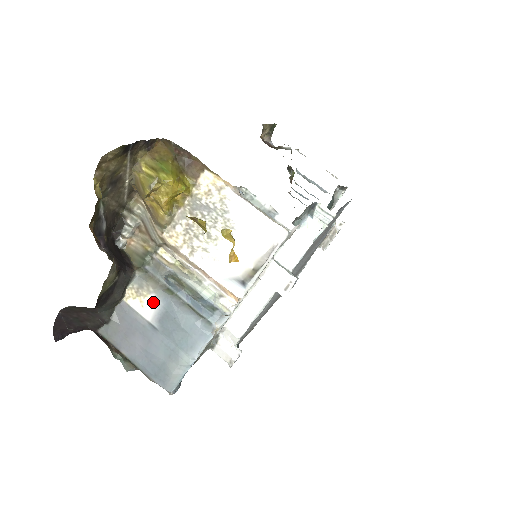
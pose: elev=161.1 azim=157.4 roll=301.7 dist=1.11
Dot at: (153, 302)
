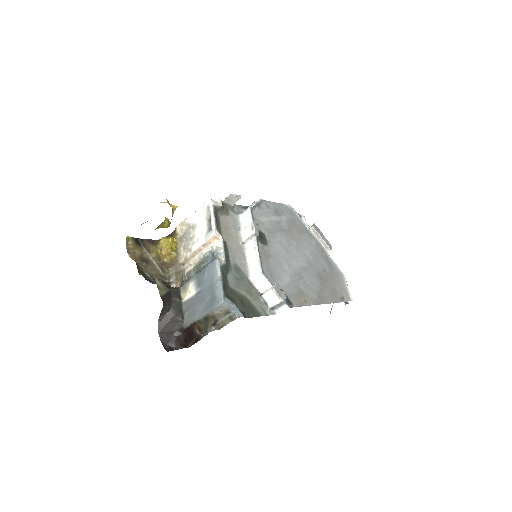
Dot at: (192, 285)
